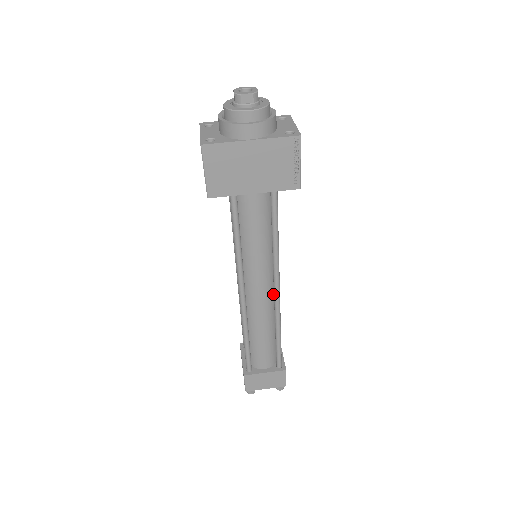
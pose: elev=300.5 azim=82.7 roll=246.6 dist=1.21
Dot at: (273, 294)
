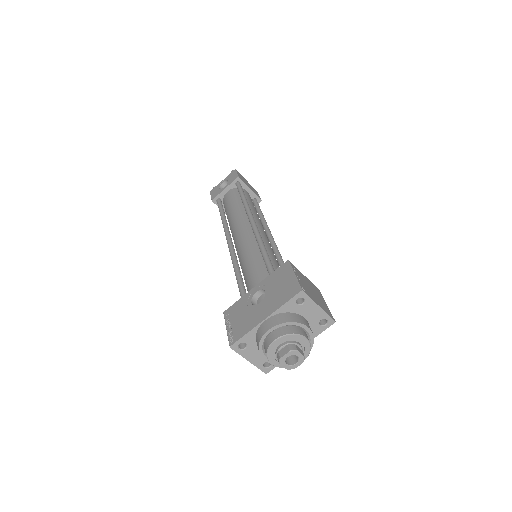
Dot at: occluded
